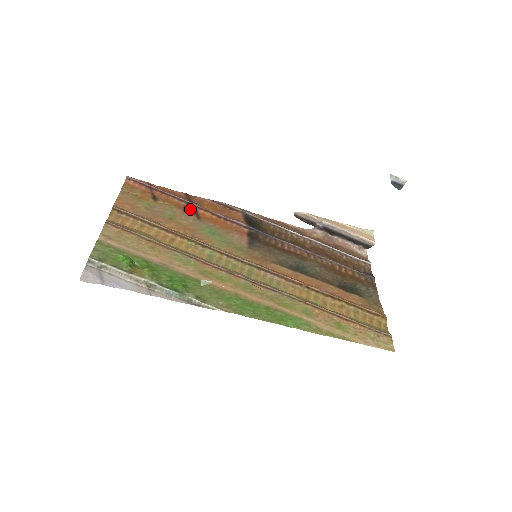
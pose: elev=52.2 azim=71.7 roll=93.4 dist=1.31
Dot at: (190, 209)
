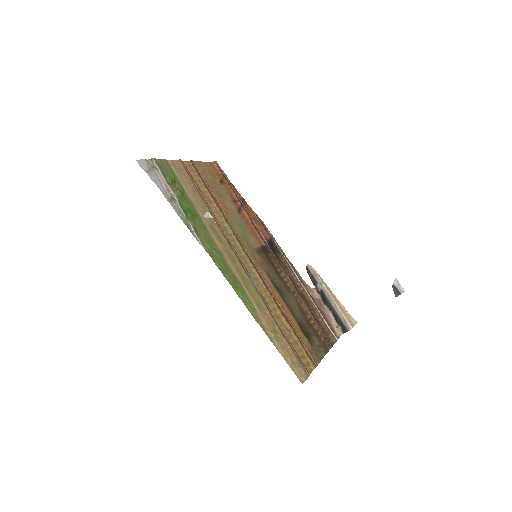
Dot at: (238, 204)
